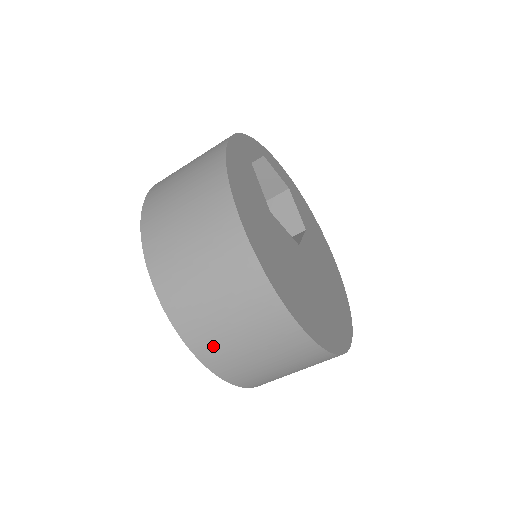
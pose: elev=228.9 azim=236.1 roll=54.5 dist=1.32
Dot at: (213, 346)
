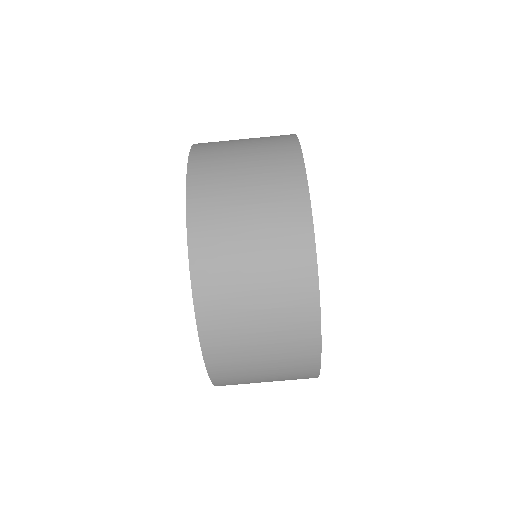
Dot at: (232, 373)
